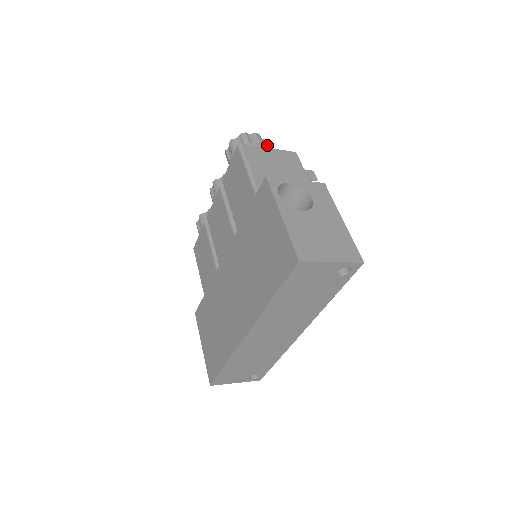
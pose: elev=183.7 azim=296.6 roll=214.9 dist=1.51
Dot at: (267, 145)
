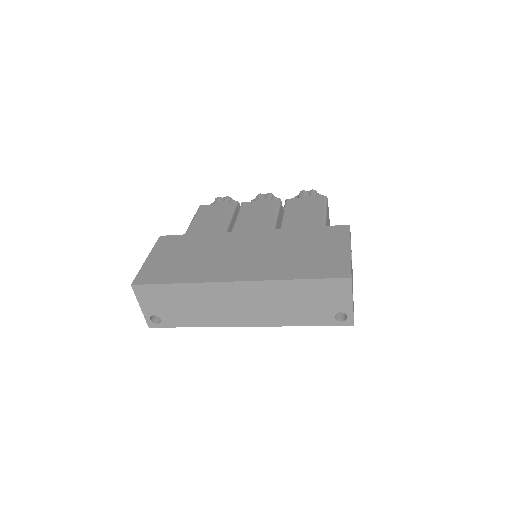
Dot at: occluded
